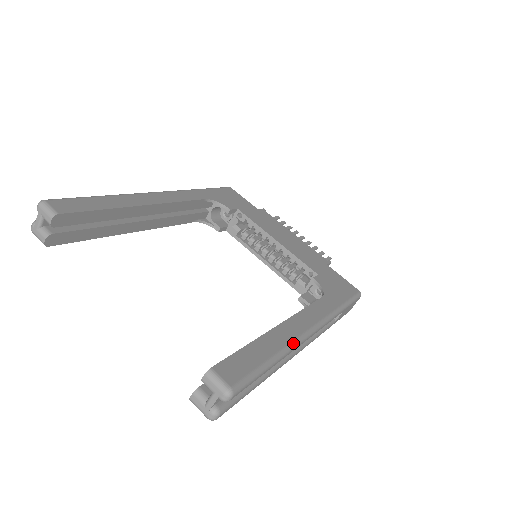
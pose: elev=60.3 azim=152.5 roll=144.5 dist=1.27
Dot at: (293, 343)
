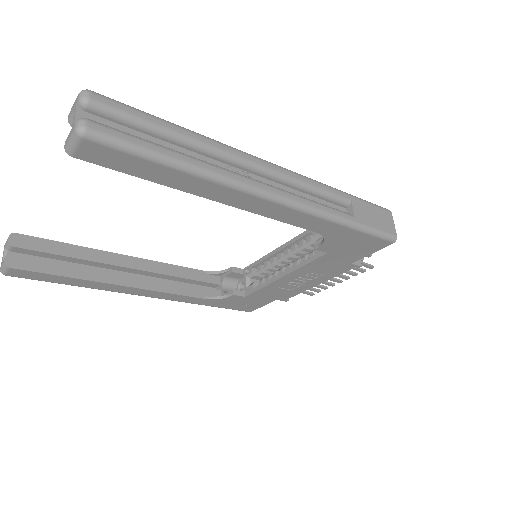
Dot at: (223, 144)
